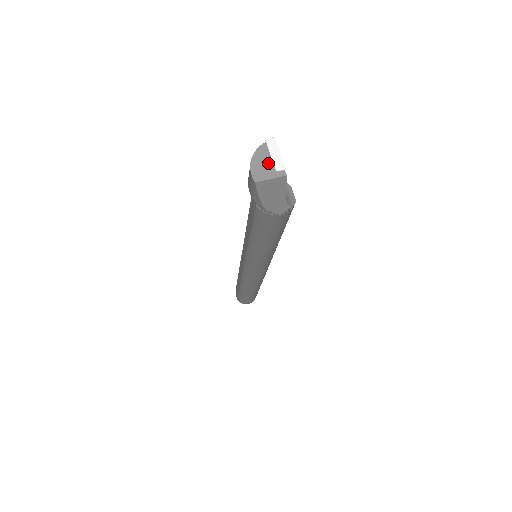
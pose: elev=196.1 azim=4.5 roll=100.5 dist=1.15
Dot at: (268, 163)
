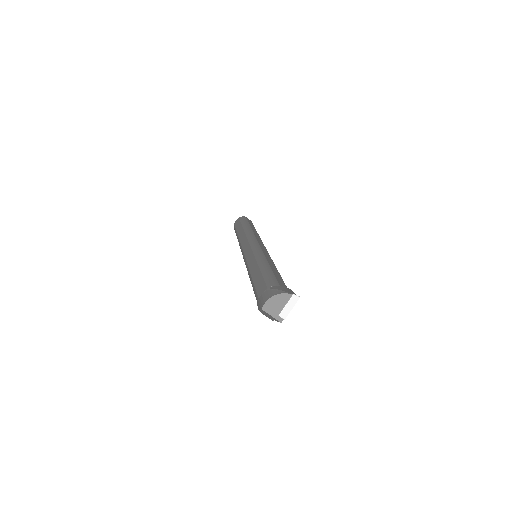
Dot at: (280, 307)
